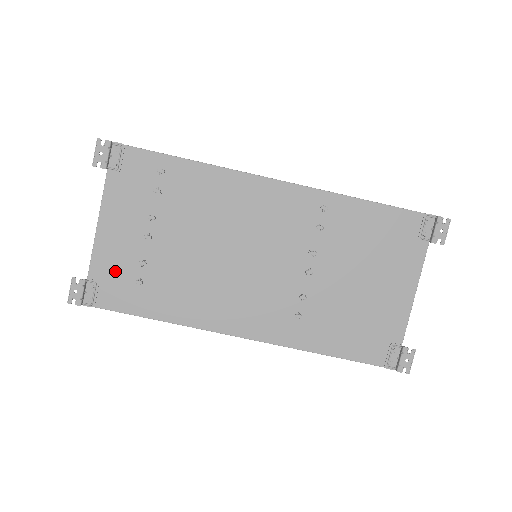
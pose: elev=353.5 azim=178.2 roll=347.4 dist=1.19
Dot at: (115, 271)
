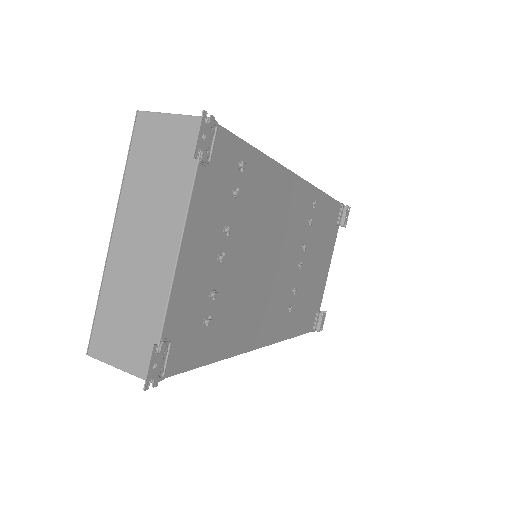
Dot at: (189, 316)
